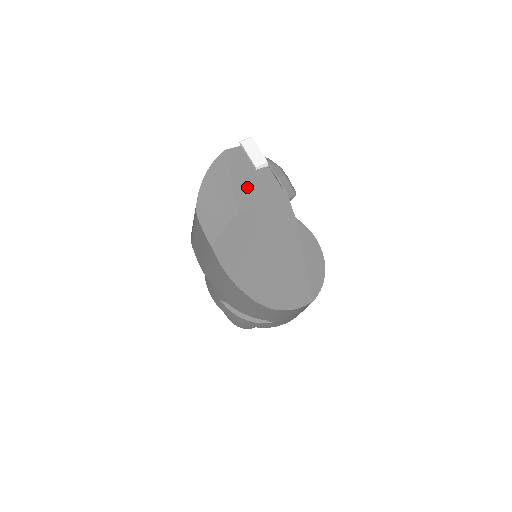
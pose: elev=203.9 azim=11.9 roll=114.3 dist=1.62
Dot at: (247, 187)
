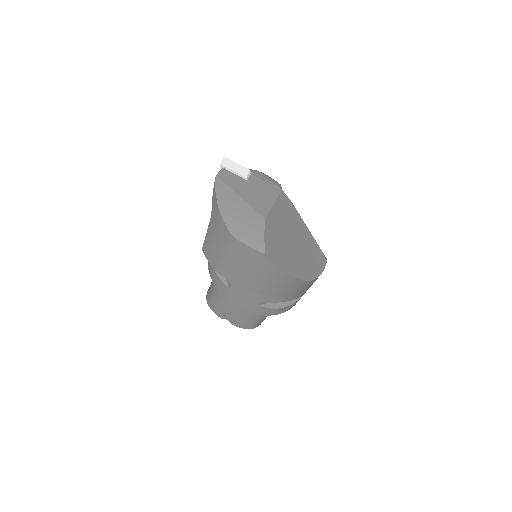
Dot at: (253, 196)
